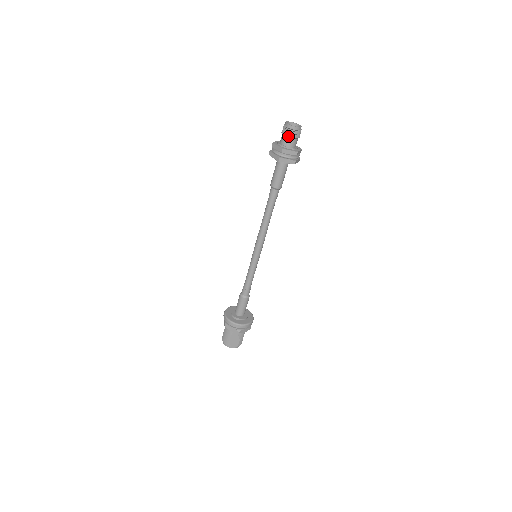
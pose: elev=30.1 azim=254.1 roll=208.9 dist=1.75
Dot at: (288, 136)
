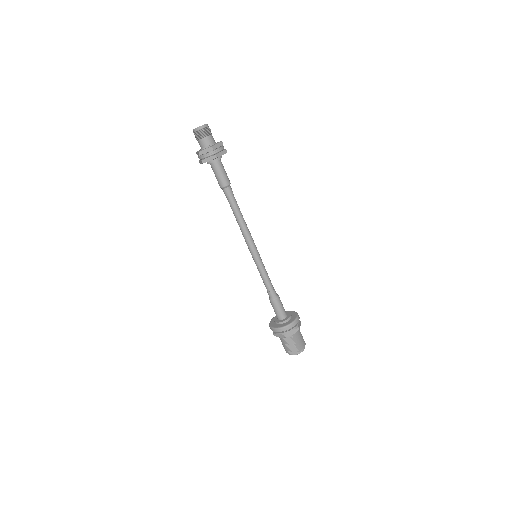
Dot at: (198, 139)
